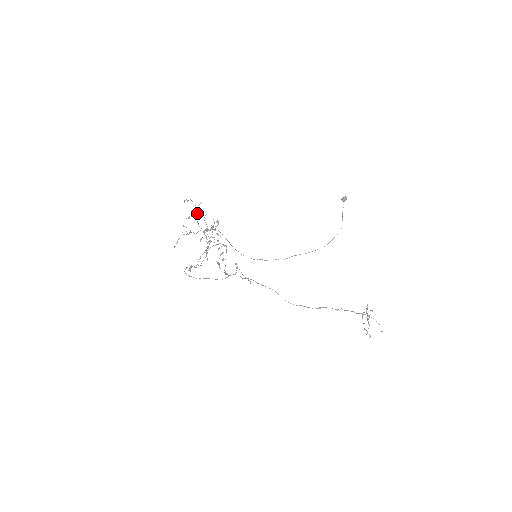
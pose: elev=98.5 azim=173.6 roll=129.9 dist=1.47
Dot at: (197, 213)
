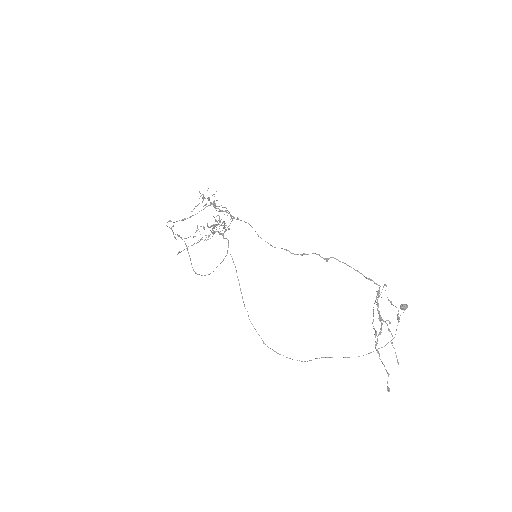
Dot at: (217, 224)
